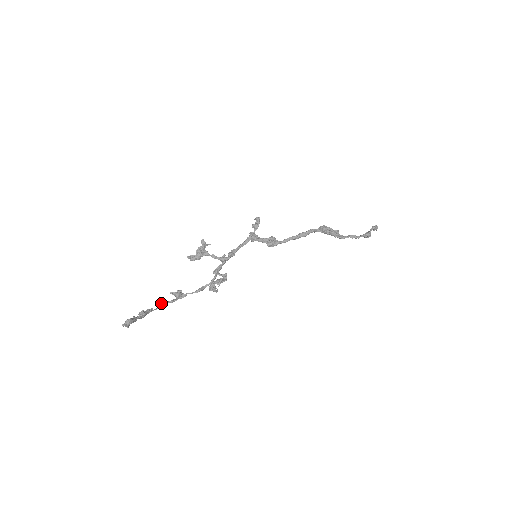
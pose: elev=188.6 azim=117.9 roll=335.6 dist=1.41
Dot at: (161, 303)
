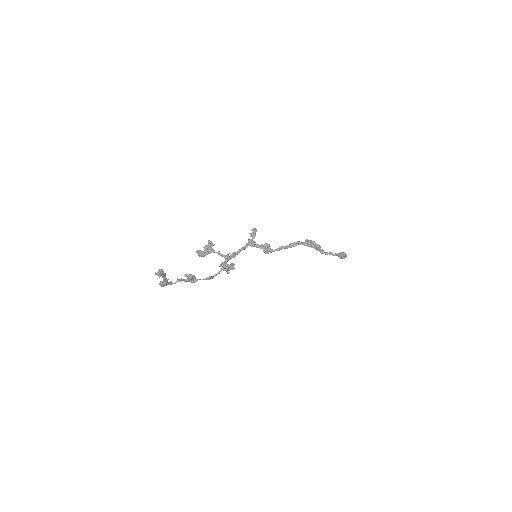
Dot at: (178, 279)
